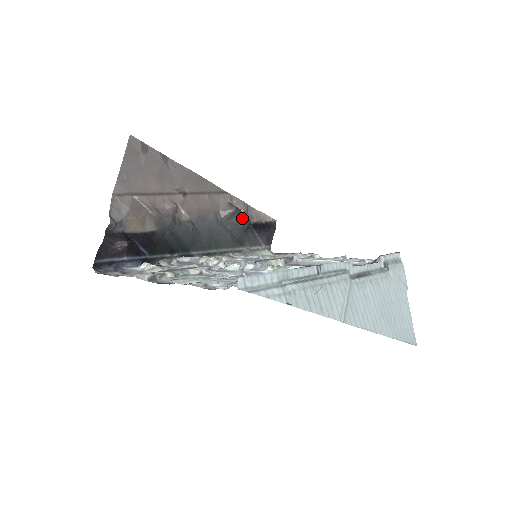
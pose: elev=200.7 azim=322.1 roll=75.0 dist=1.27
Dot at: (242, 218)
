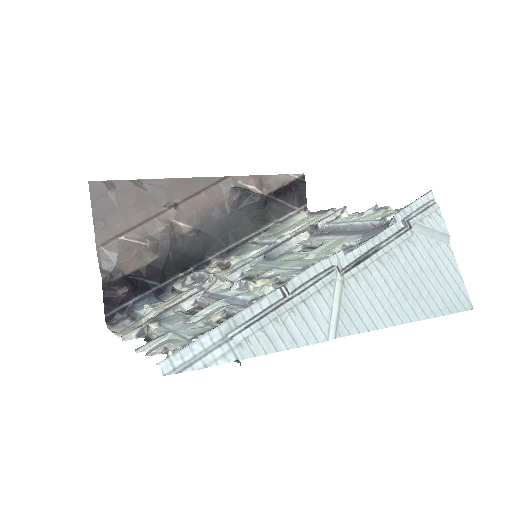
Dot at: (252, 198)
